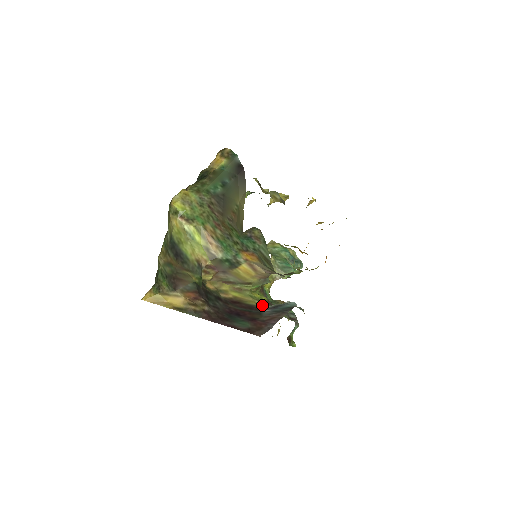
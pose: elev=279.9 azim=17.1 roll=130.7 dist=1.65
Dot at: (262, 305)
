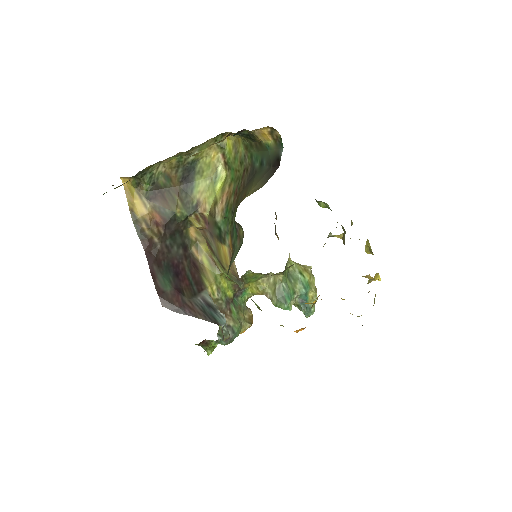
Dot at: (214, 294)
